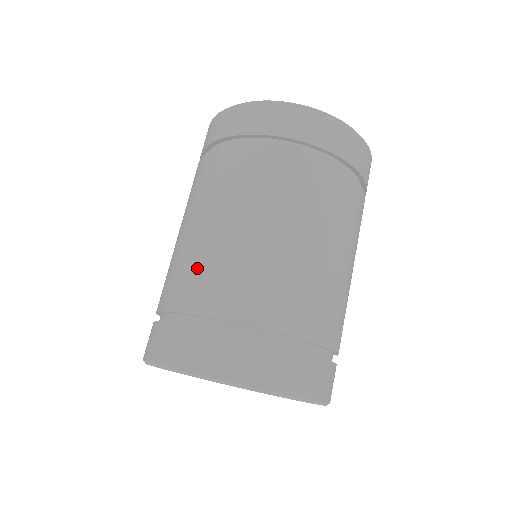
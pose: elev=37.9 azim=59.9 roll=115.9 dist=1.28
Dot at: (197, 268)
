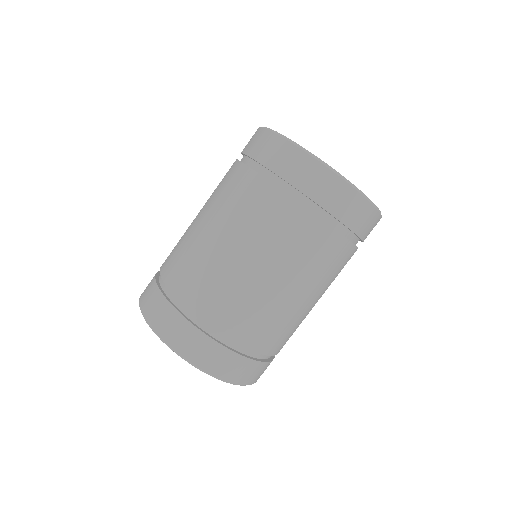
Dot at: (242, 304)
